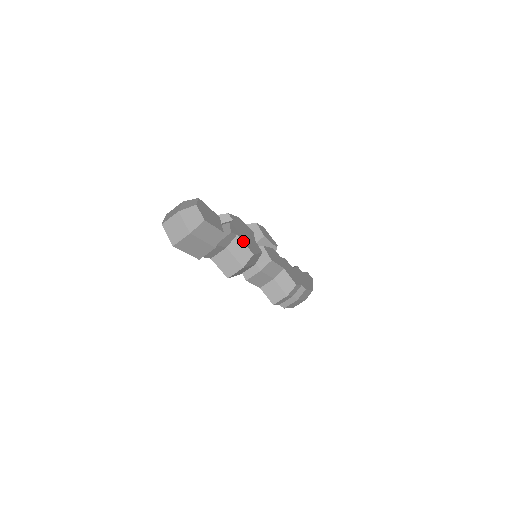
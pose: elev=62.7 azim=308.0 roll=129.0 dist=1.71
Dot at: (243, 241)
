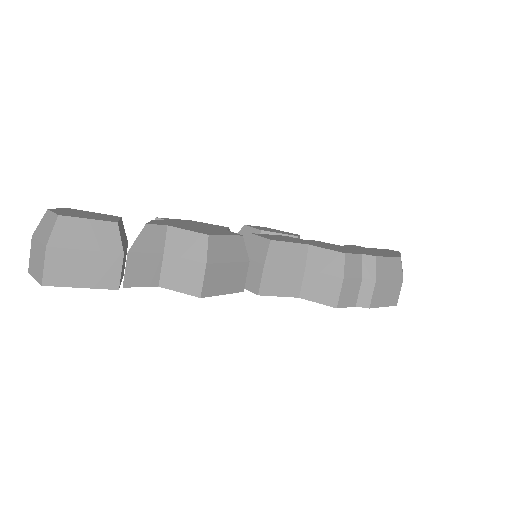
Dot at: (182, 229)
